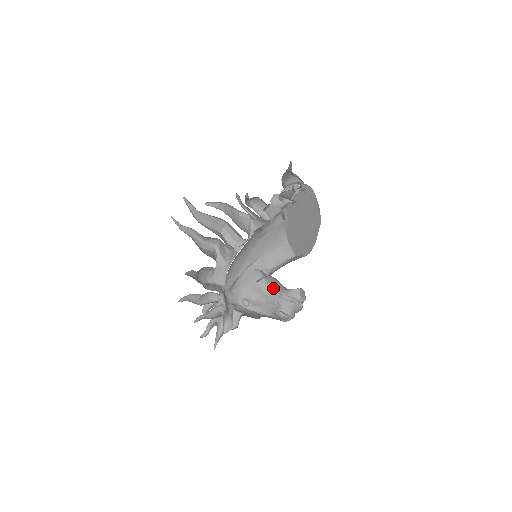
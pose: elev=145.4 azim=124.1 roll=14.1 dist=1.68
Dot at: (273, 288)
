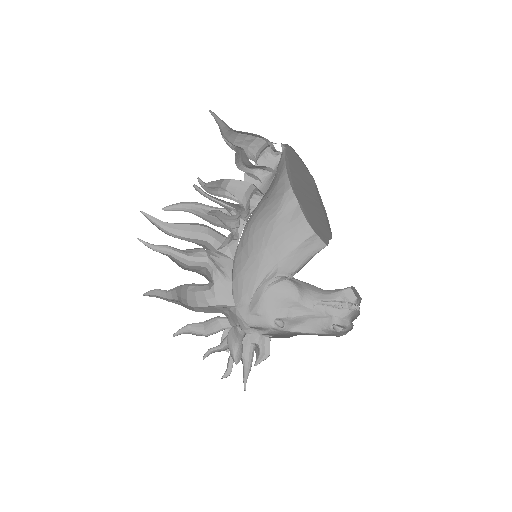
Dot at: (312, 296)
